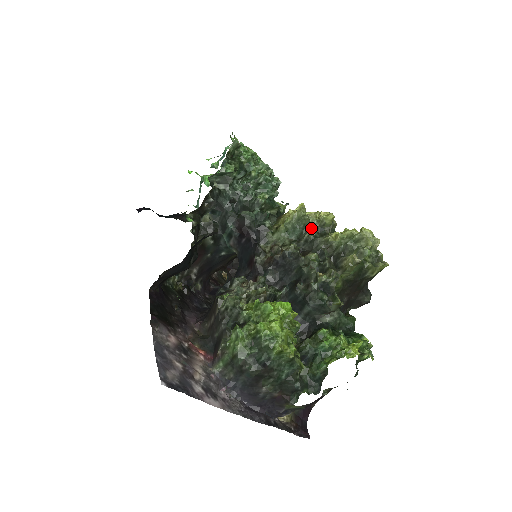
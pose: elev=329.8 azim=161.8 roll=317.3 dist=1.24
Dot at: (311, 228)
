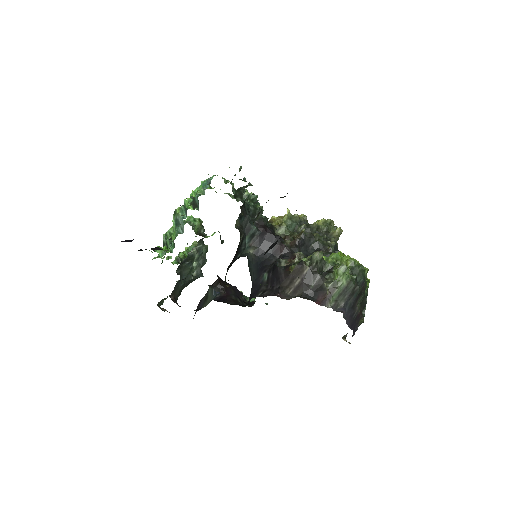
Dot at: (301, 222)
